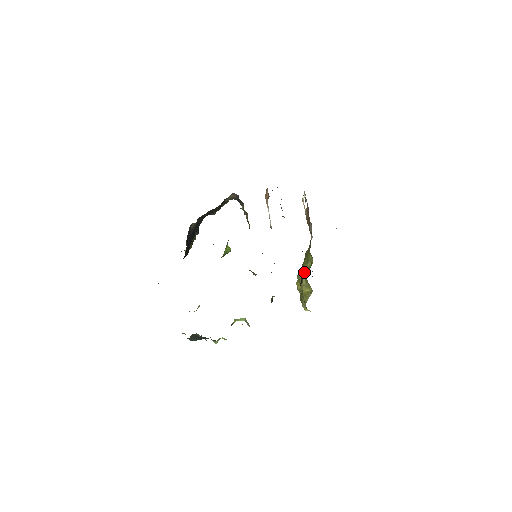
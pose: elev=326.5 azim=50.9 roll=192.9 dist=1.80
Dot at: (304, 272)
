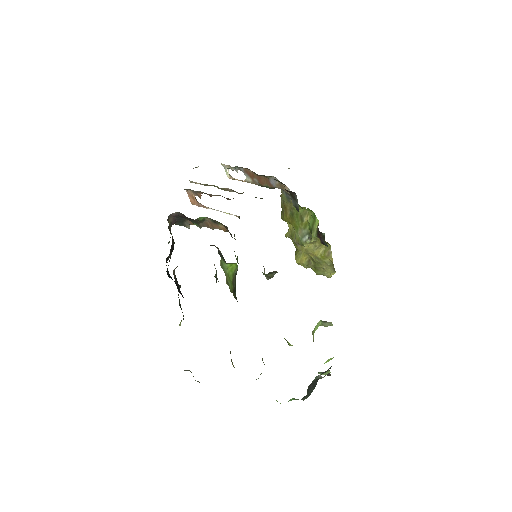
Dot at: (311, 229)
